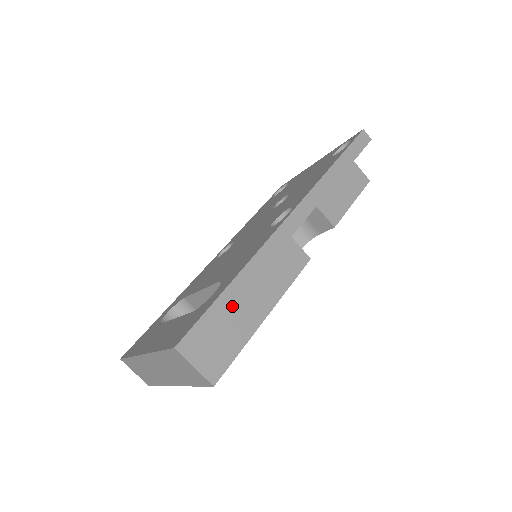
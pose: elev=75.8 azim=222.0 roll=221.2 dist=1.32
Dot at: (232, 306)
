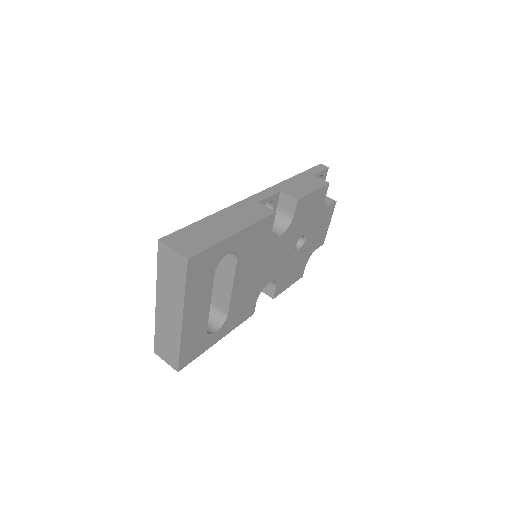
Dot at: (207, 226)
